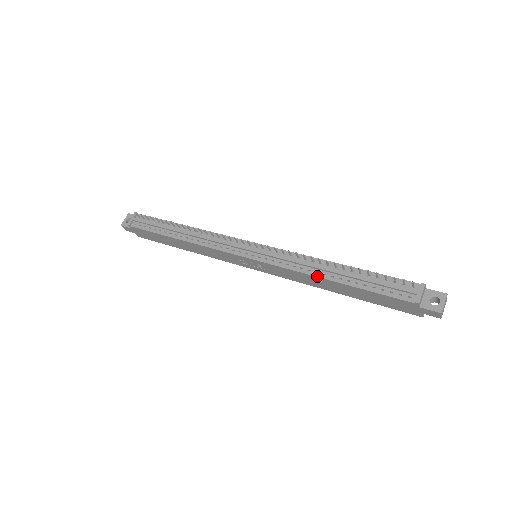
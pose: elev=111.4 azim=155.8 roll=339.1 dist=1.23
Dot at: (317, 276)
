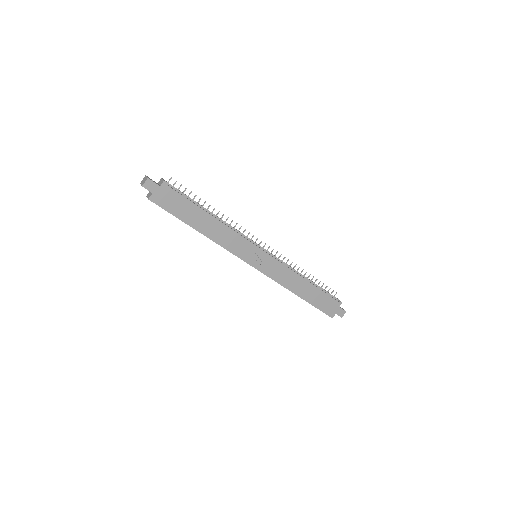
Dot at: (301, 276)
